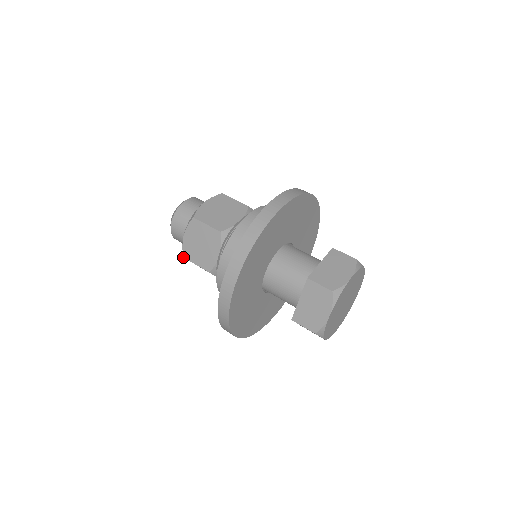
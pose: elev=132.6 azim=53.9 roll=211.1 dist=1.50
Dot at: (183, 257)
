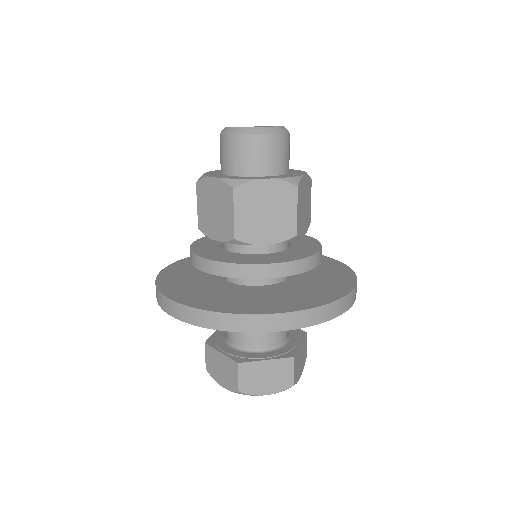
Dot at: occluded
